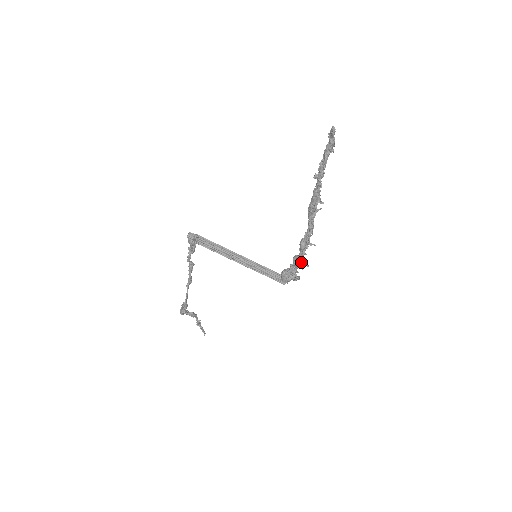
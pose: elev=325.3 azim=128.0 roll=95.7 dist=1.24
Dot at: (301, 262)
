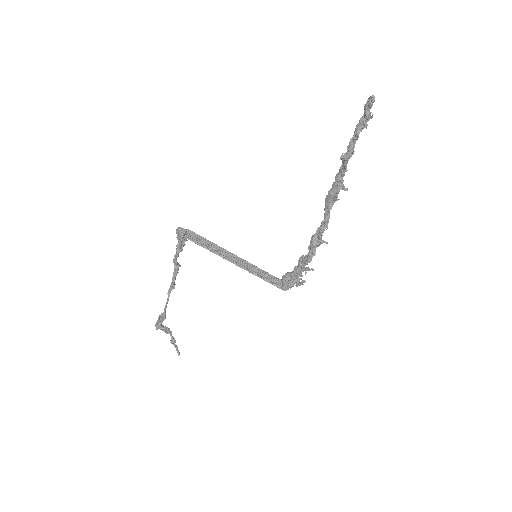
Dot at: occluded
